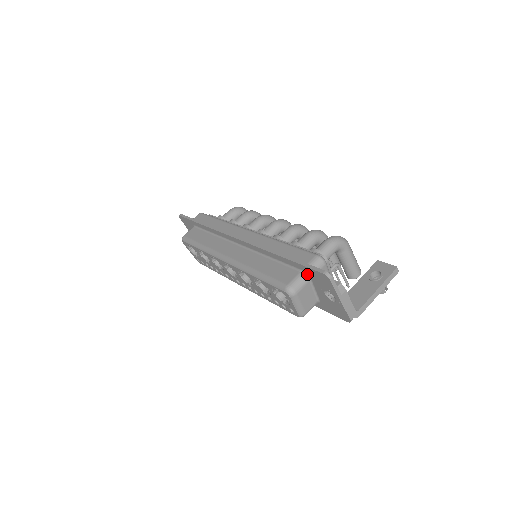
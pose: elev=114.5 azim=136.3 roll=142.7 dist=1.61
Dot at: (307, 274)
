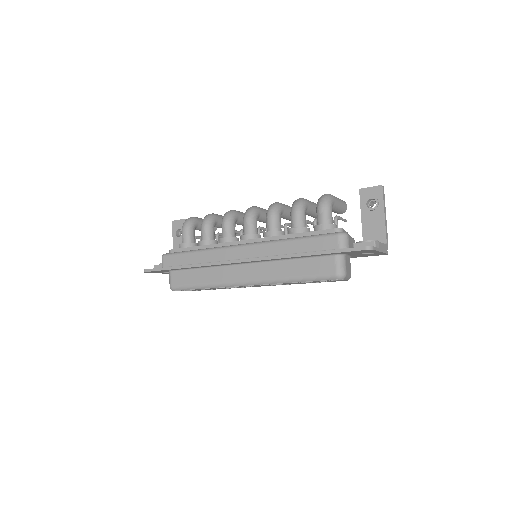
Dot at: (342, 254)
